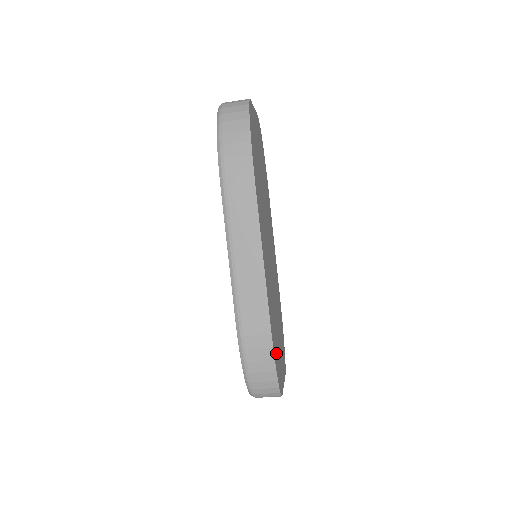
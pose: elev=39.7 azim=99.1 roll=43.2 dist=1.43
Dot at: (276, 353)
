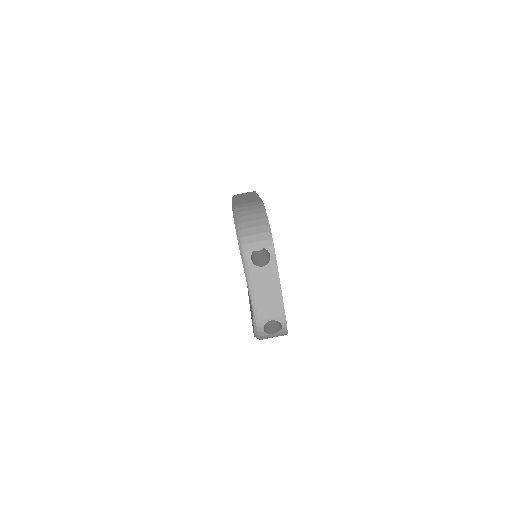
Dot at: occluded
